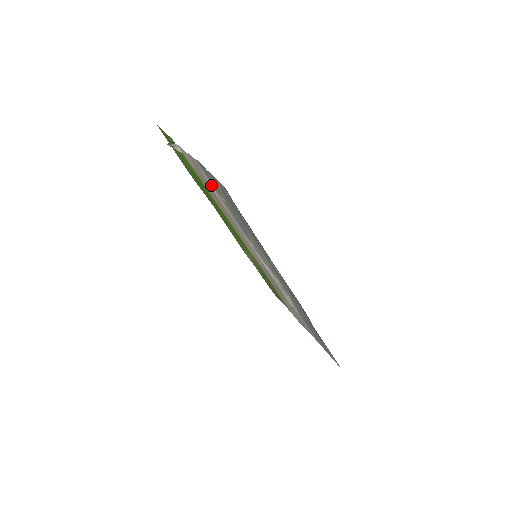
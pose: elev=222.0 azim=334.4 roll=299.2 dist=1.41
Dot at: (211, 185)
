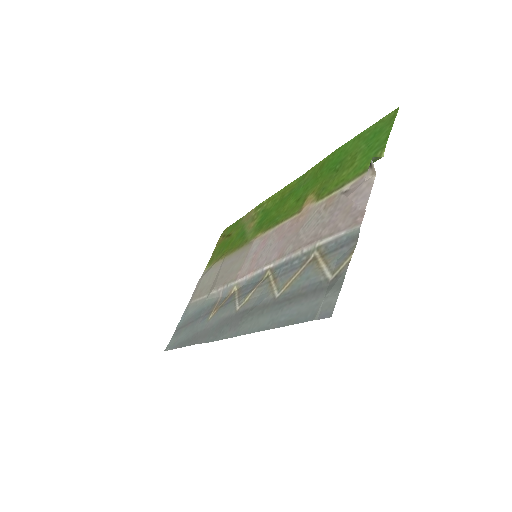
Dot at: (329, 240)
